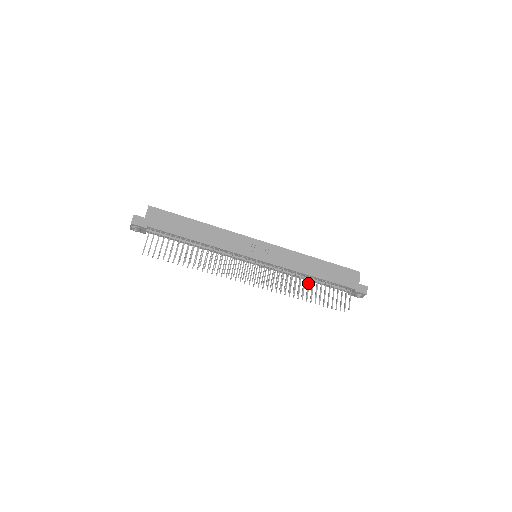
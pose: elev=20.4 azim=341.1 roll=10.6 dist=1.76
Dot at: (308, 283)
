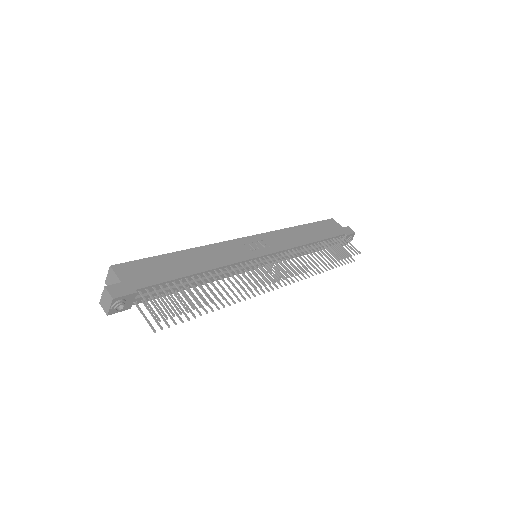
Dot at: (317, 251)
